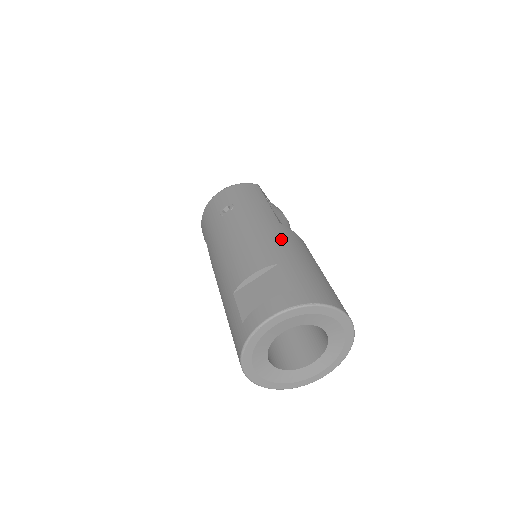
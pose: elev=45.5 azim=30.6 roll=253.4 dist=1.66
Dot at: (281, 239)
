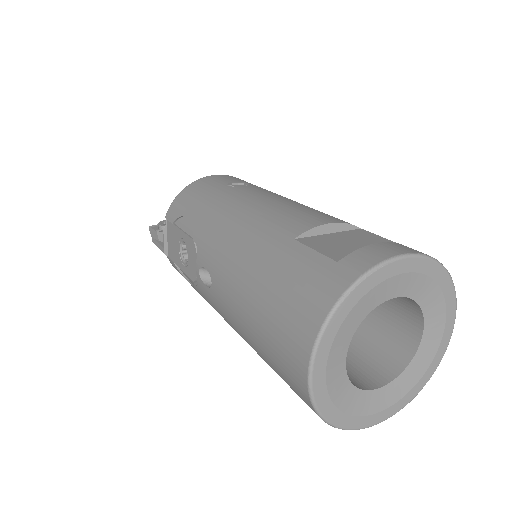
Dot at: occluded
